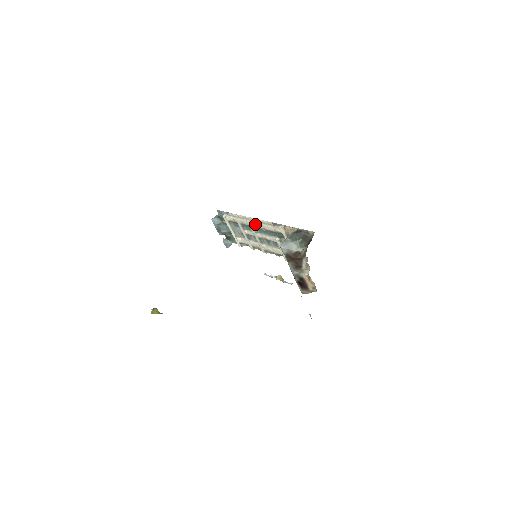
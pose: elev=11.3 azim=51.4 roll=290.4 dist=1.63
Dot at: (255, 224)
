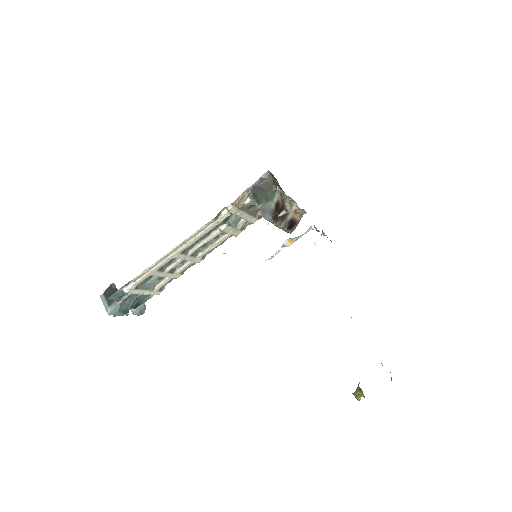
Dot at: (184, 247)
